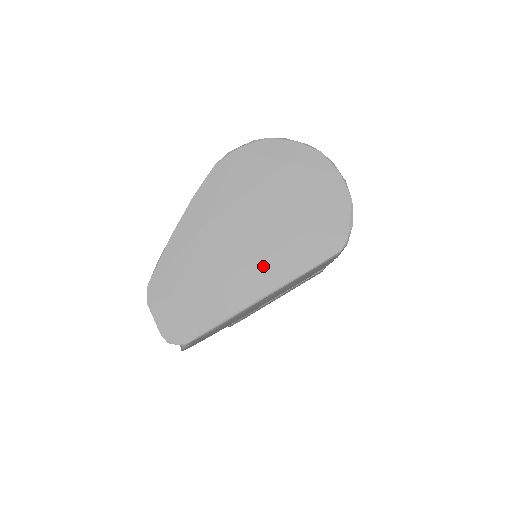
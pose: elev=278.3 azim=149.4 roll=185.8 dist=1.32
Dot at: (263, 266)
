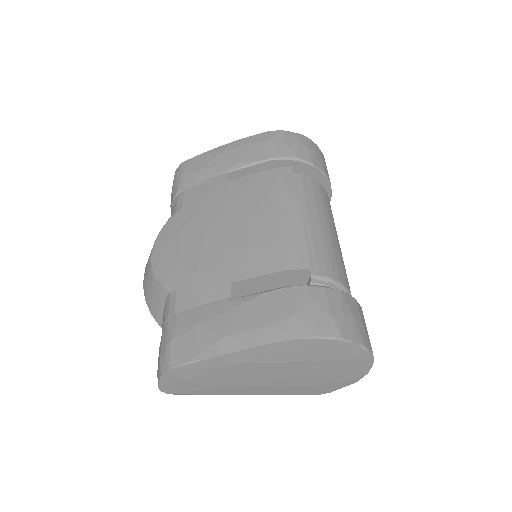
Dot at: (265, 388)
